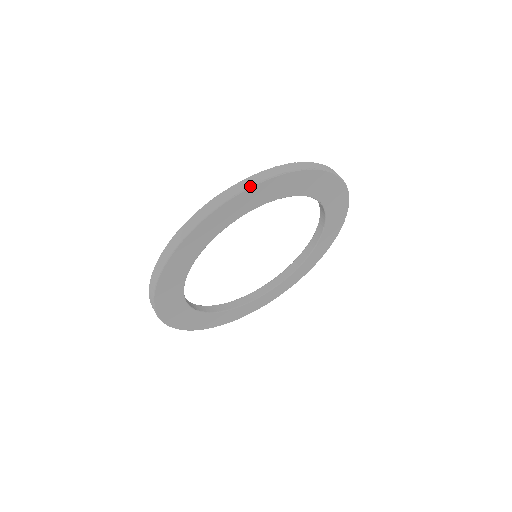
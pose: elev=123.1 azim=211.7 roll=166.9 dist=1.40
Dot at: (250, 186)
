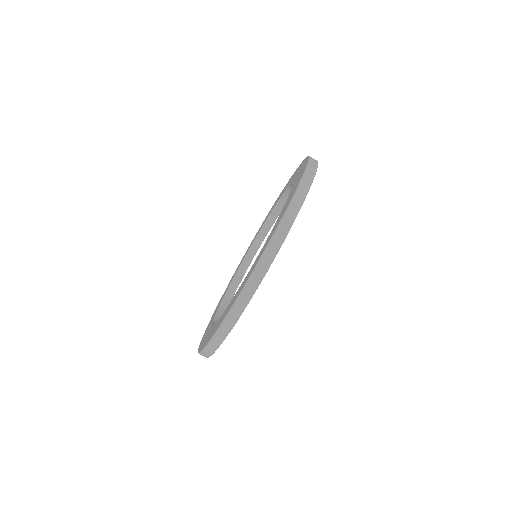
Dot at: (238, 318)
